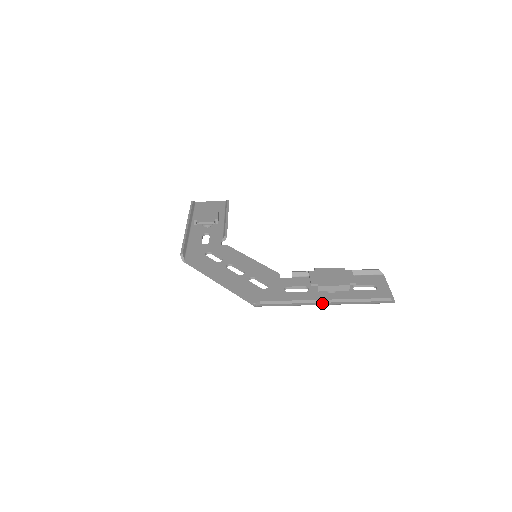
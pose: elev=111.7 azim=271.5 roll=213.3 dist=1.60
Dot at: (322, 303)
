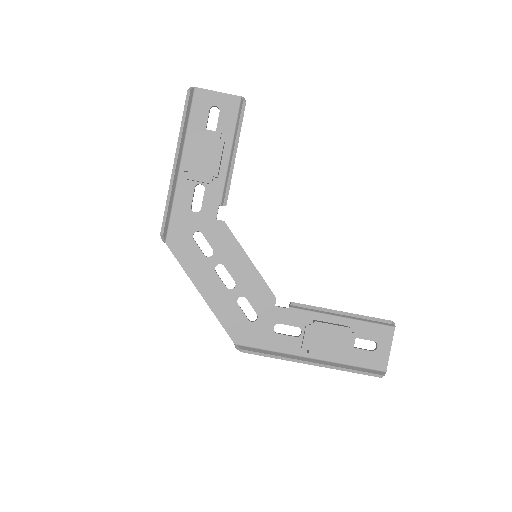
Dot at: (307, 363)
